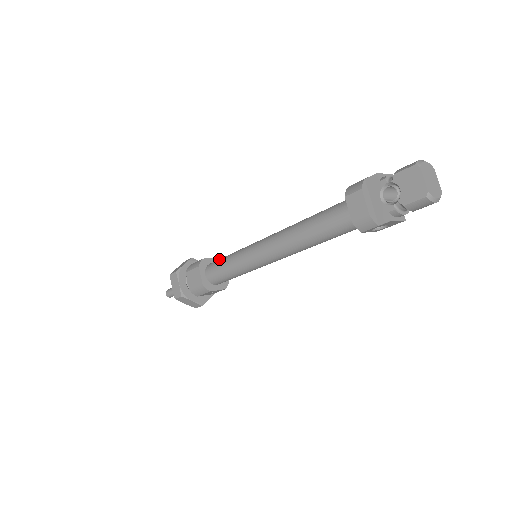
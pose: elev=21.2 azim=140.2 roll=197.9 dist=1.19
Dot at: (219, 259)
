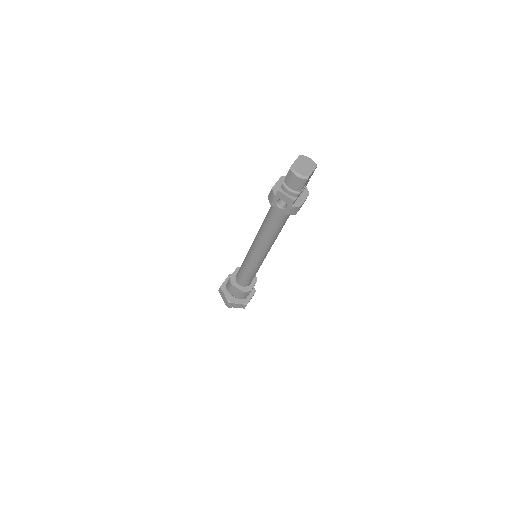
Dot at: occluded
